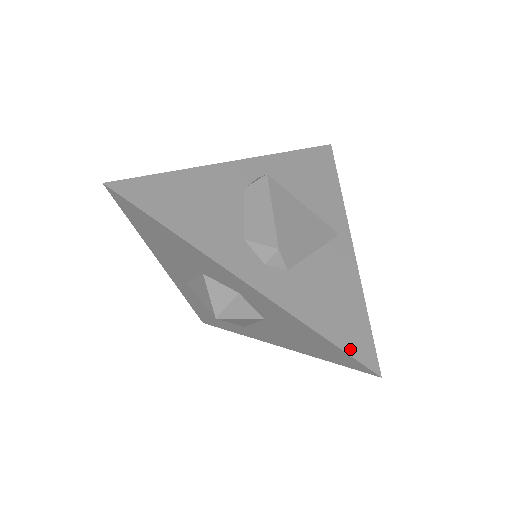
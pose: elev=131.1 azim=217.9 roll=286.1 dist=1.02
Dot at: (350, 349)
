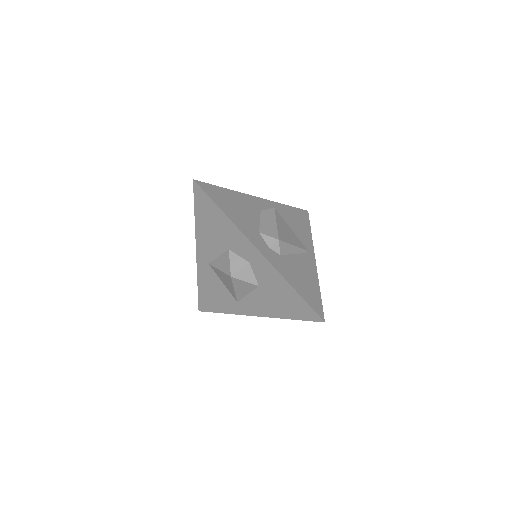
Dot at: (310, 303)
